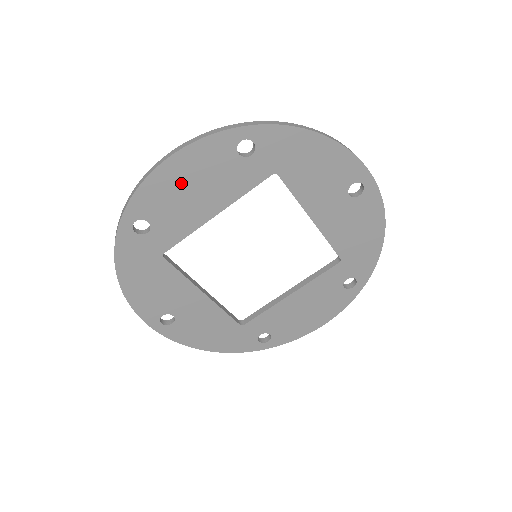
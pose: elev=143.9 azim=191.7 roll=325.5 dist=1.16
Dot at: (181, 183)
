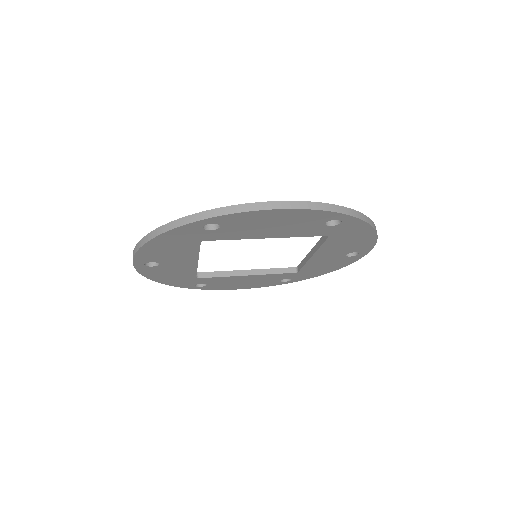
Dot at: (272, 220)
